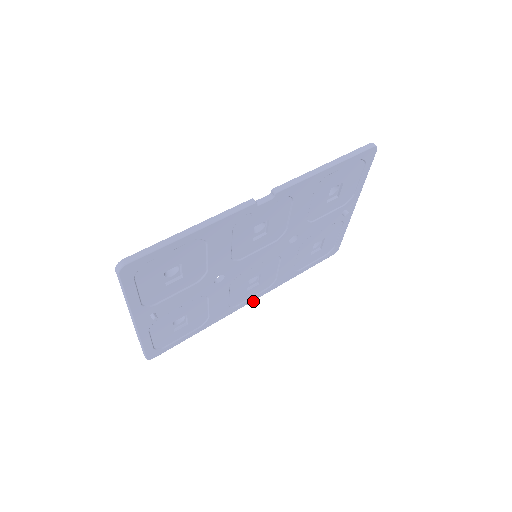
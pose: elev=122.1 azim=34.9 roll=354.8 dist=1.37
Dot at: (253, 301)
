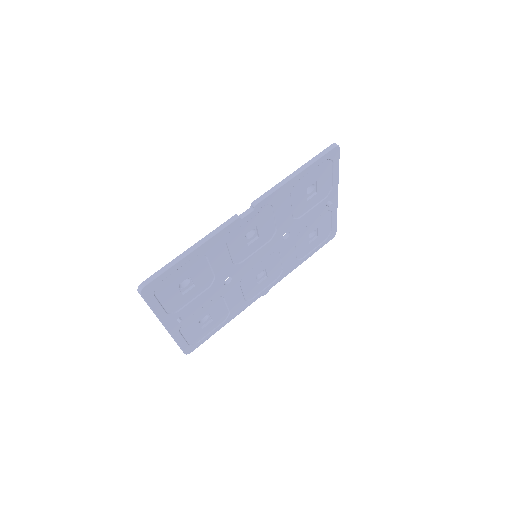
Dot at: (267, 292)
